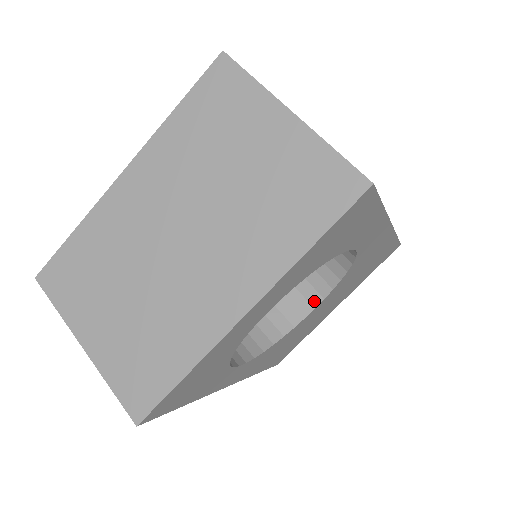
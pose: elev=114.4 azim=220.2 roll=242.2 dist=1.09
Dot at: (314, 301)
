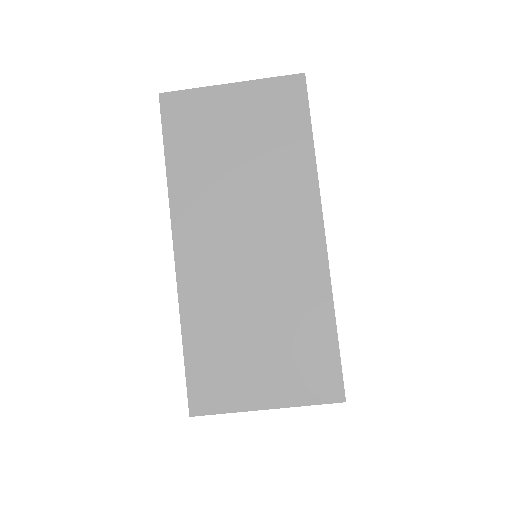
Dot at: occluded
